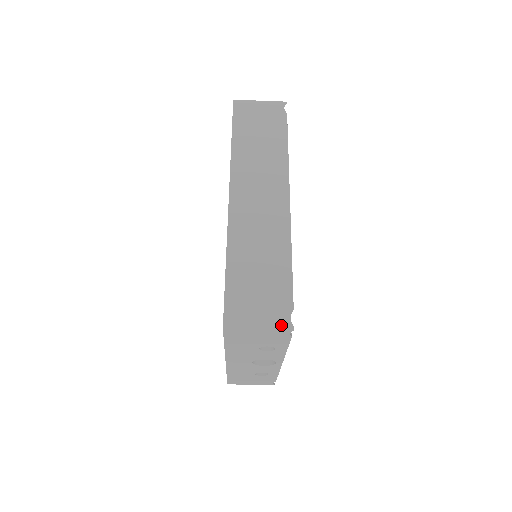
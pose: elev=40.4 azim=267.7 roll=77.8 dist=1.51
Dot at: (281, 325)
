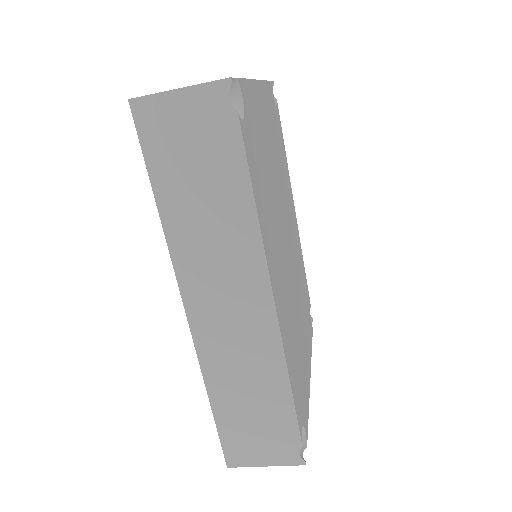
Dot at: (290, 462)
